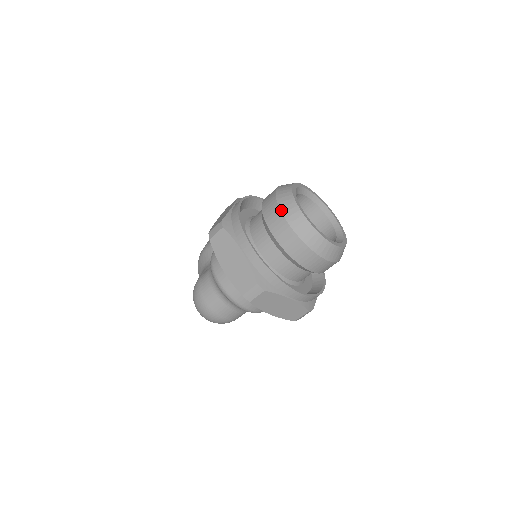
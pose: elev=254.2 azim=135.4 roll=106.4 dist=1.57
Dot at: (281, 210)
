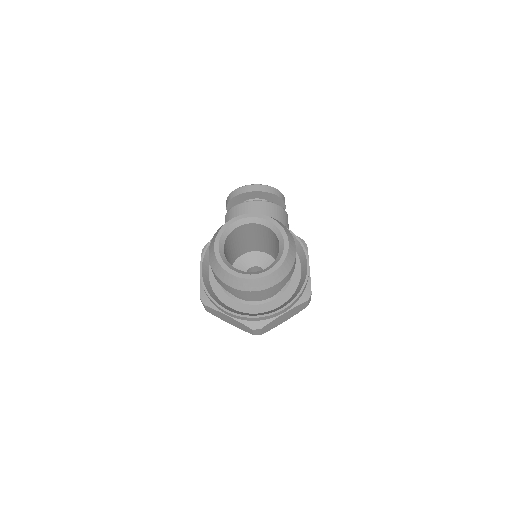
Dot at: (220, 280)
